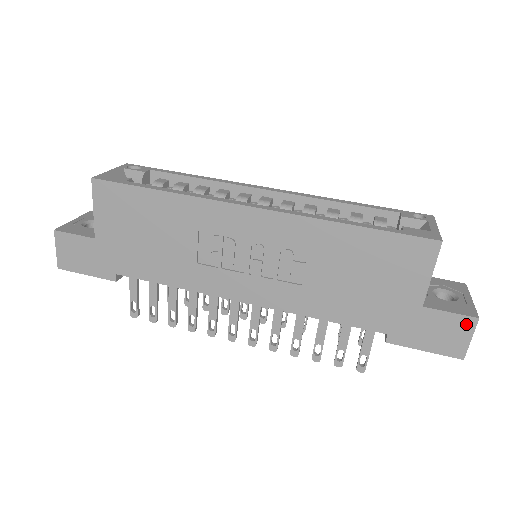
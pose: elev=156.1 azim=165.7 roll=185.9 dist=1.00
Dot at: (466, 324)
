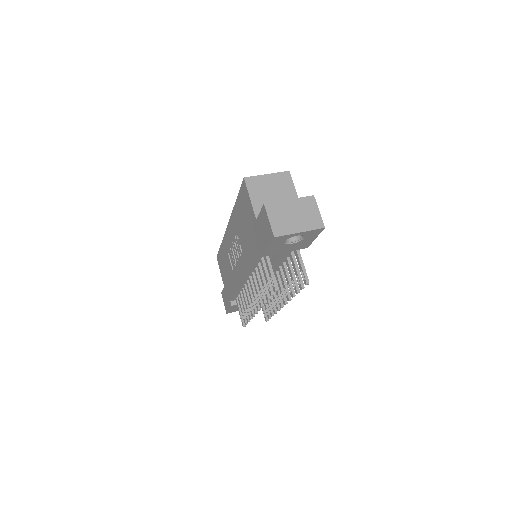
Dot at: (264, 213)
